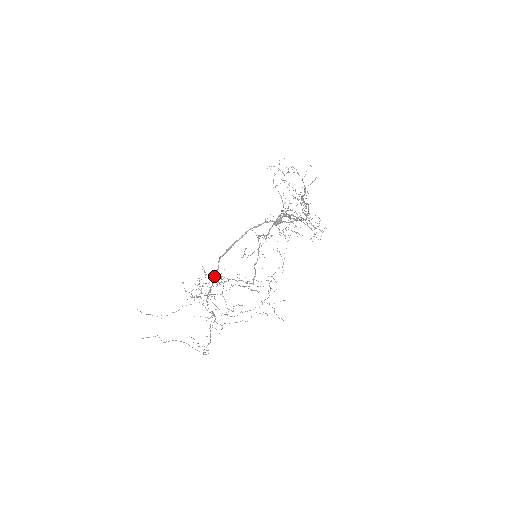
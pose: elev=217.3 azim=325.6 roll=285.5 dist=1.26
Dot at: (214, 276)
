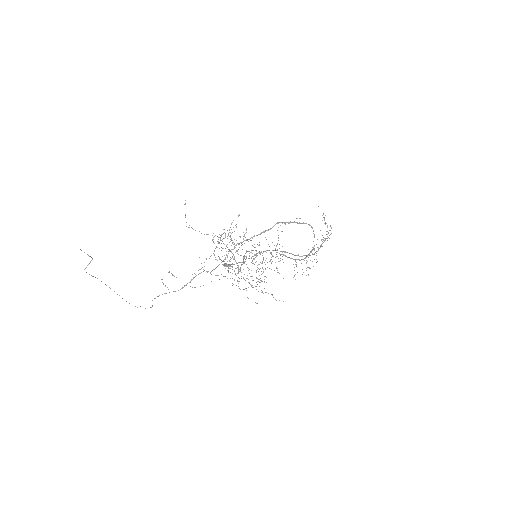
Dot at: occluded
